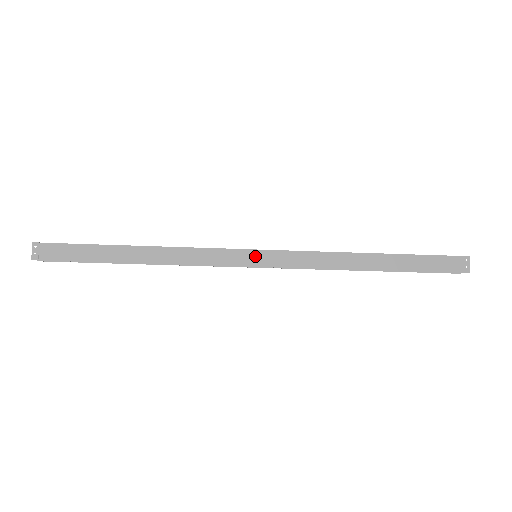
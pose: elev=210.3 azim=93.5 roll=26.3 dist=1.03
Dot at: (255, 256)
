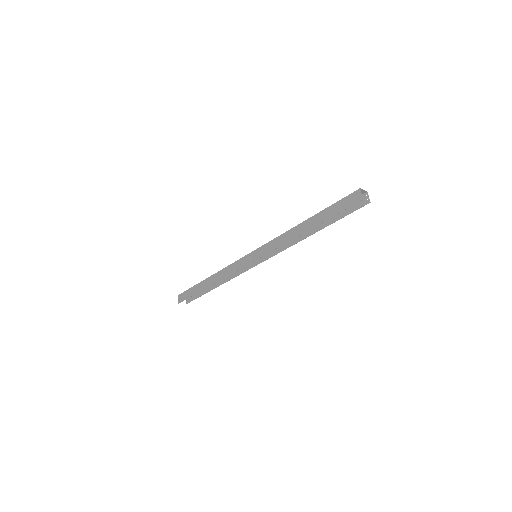
Dot at: (252, 256)
